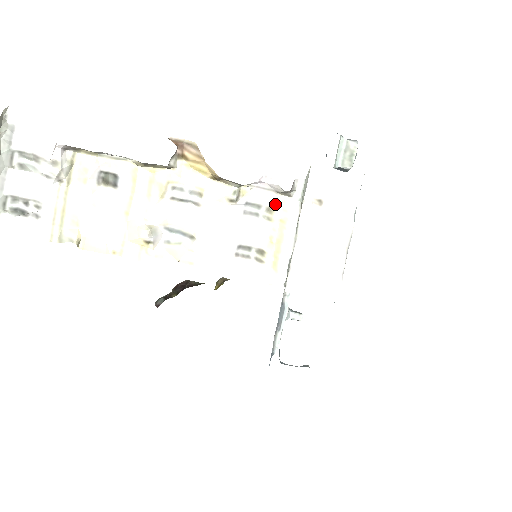
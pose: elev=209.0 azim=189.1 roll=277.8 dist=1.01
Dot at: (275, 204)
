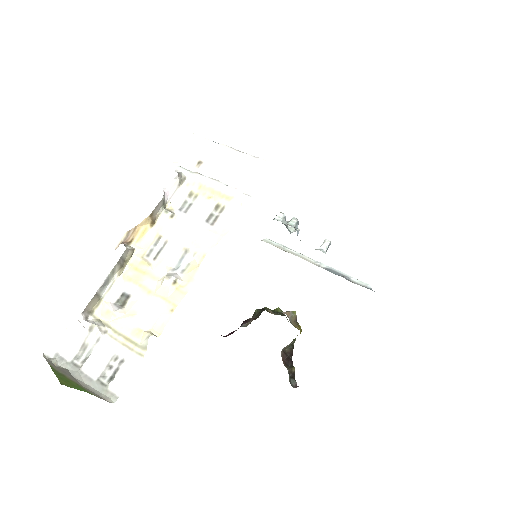
Dot at: (188, 190)
